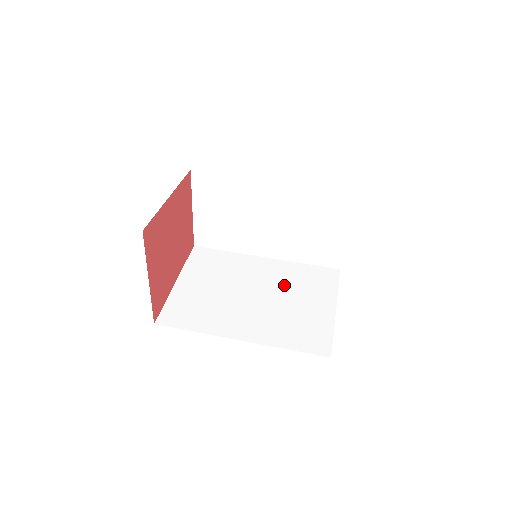
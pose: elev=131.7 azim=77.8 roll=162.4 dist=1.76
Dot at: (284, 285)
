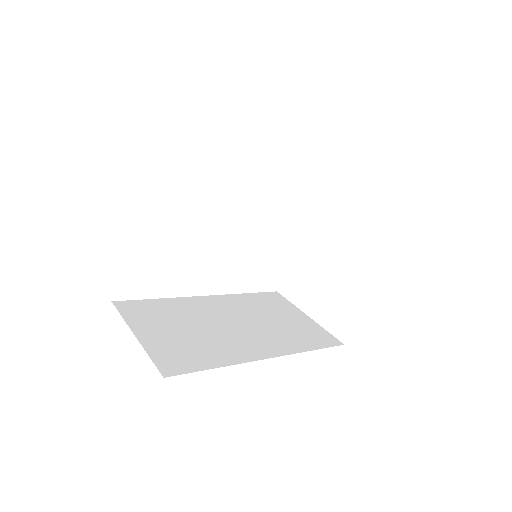
Dot at: occluded
